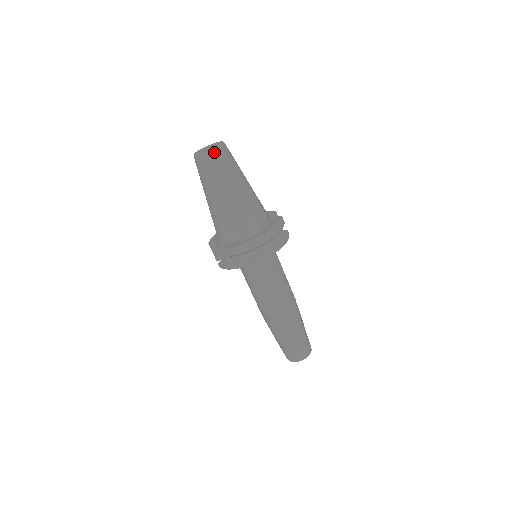
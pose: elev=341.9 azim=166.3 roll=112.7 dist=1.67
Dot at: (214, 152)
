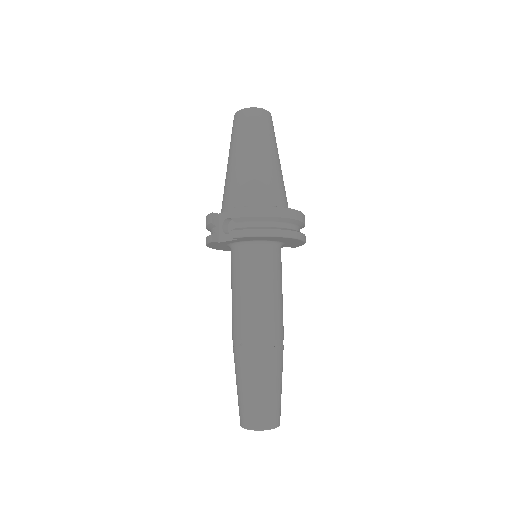
Dot at: (269, 114)
